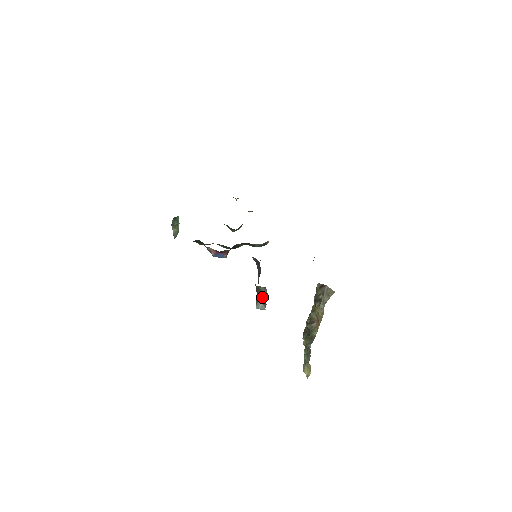
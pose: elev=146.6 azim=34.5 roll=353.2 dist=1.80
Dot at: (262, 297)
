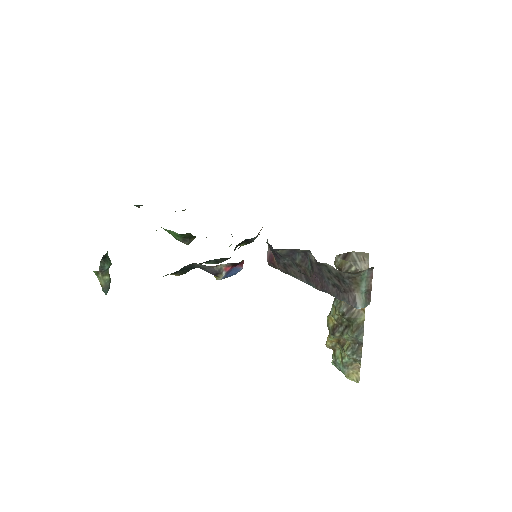
Dot at: (365, 286)
